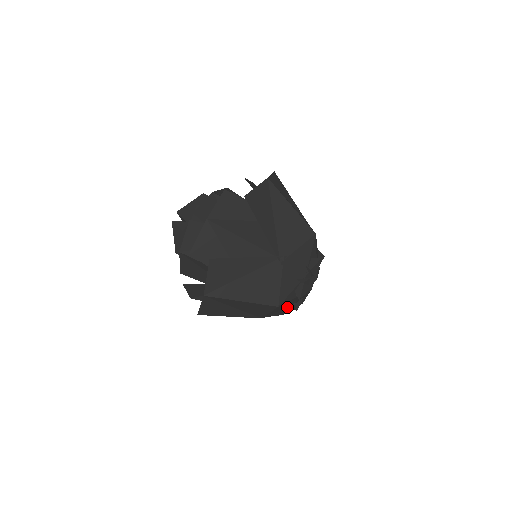
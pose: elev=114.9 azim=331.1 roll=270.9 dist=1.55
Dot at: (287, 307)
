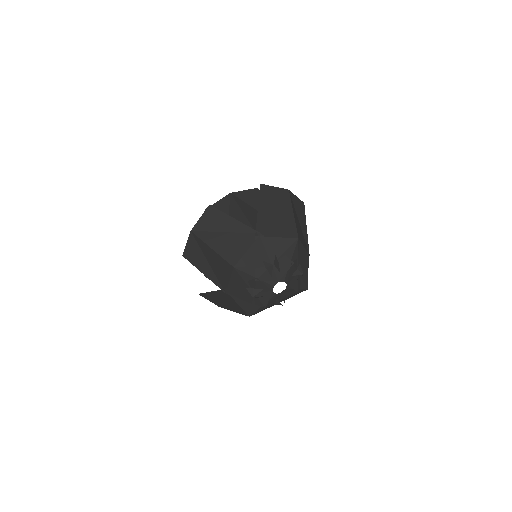
Dot at: (247, 288)
